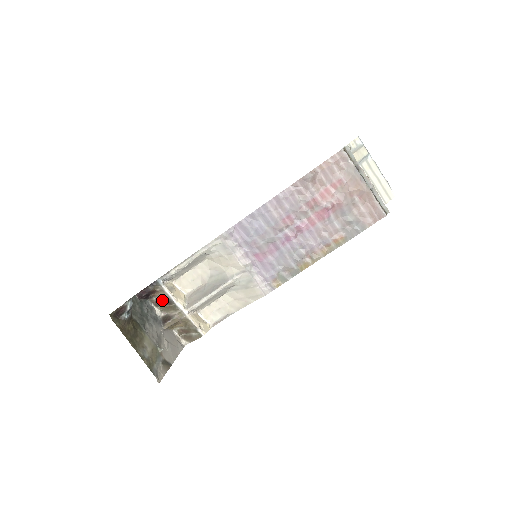
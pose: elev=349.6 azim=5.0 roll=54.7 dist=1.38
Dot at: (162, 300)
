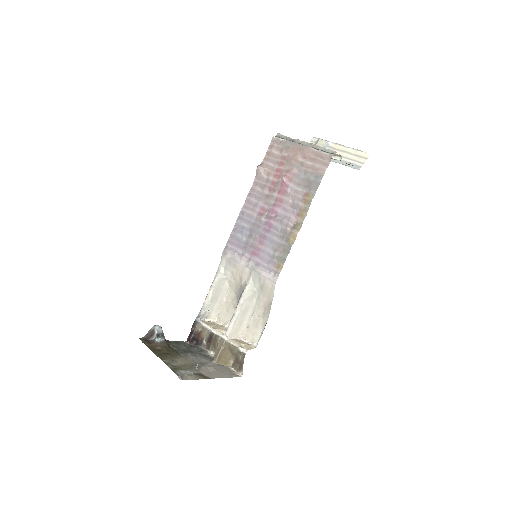
Dot at: (208, 339)
